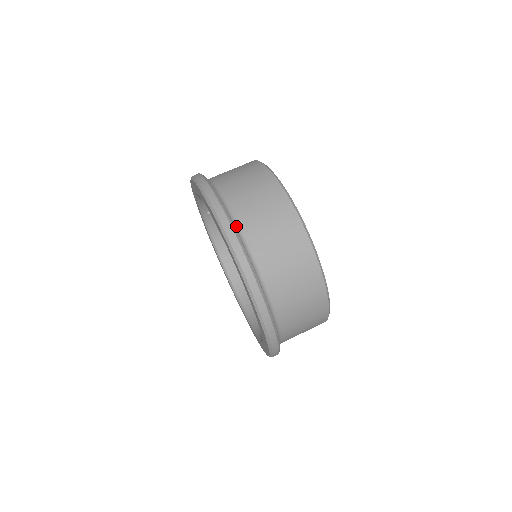
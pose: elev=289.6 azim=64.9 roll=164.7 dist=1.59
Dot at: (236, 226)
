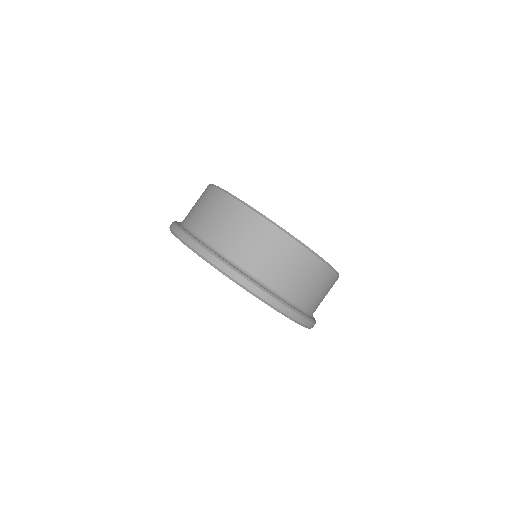
Dot at: (254, 278)
